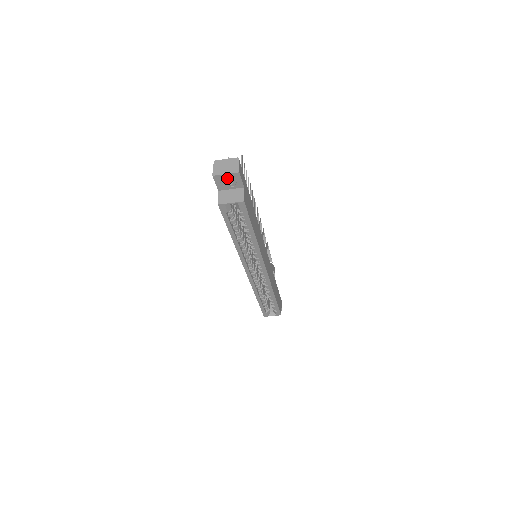
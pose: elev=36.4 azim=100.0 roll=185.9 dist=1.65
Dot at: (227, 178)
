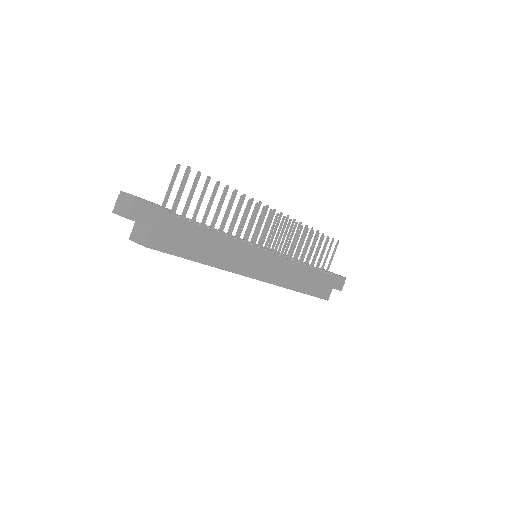
Dot at: occluded
